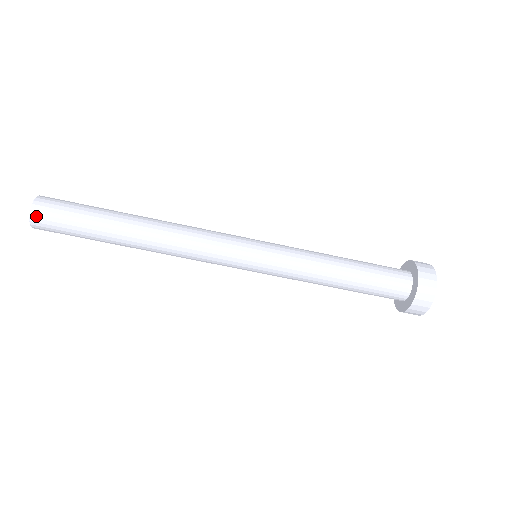
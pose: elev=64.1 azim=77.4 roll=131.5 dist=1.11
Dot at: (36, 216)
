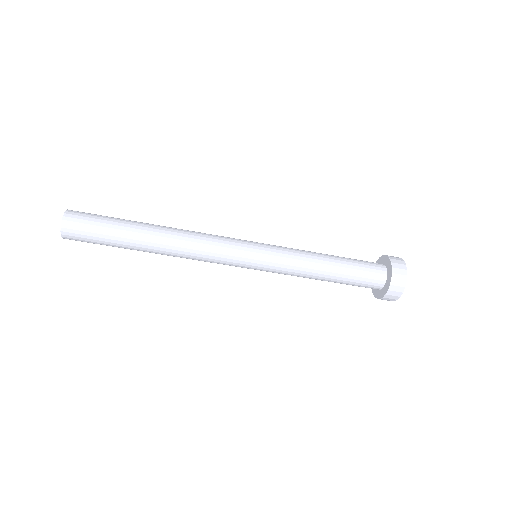
Dot at: (67, 223)
